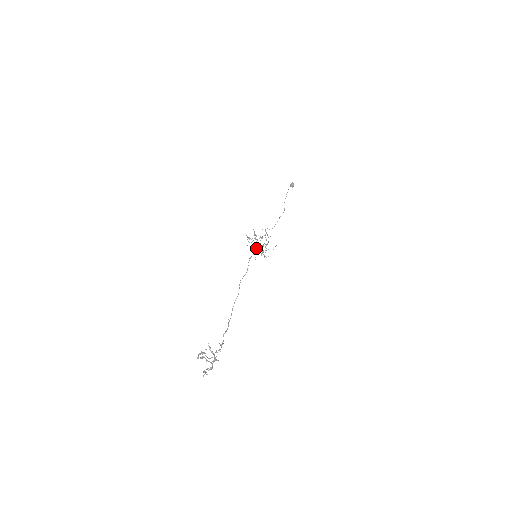
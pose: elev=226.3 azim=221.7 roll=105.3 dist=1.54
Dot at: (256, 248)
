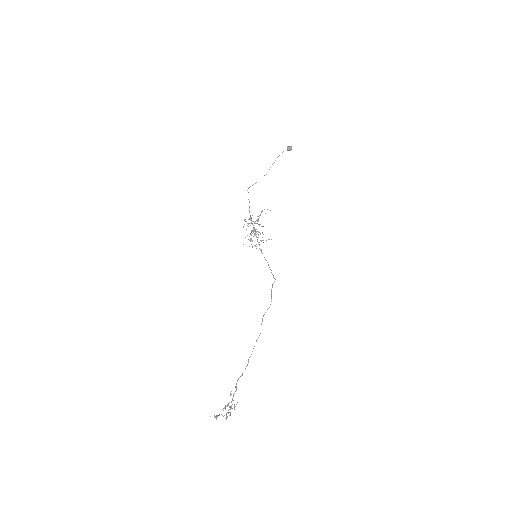
Dot at: occluded
